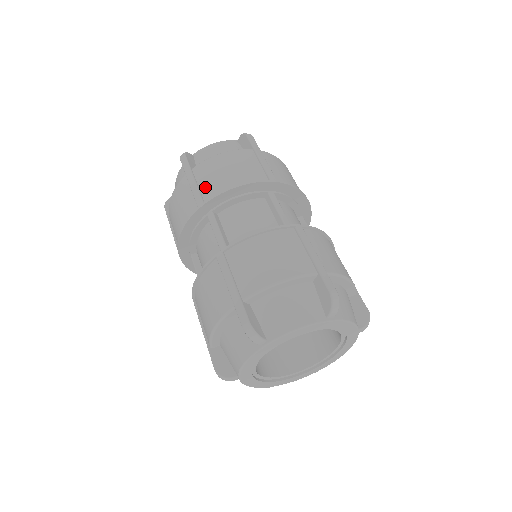
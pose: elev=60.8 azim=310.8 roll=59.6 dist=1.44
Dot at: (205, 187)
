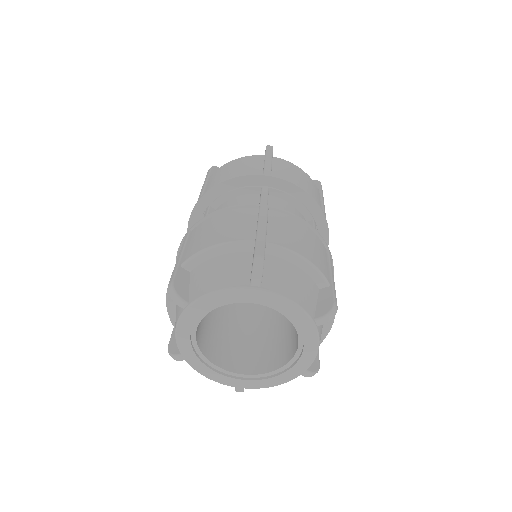
Dot at: (278, 171)
